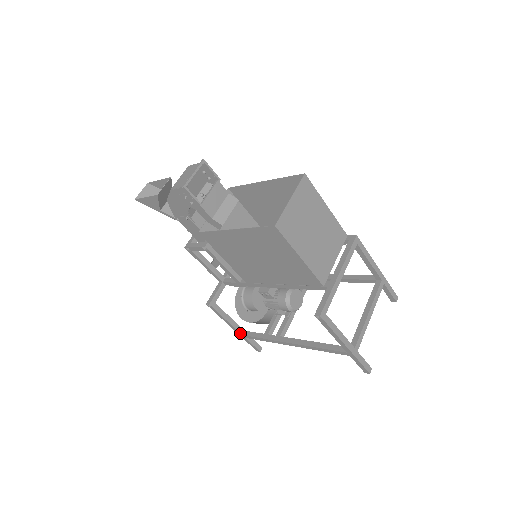
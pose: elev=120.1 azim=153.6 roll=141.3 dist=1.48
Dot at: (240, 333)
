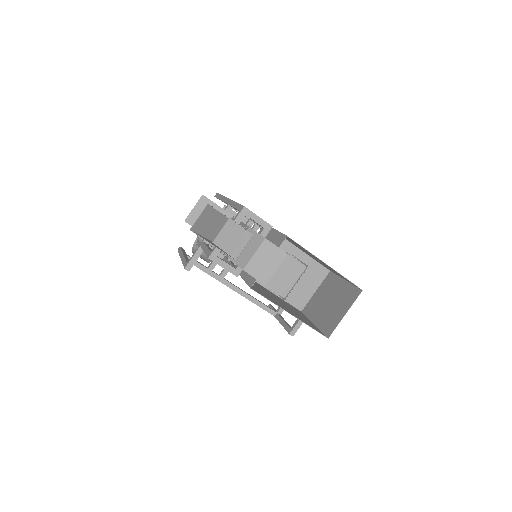
Dot at: occluded
